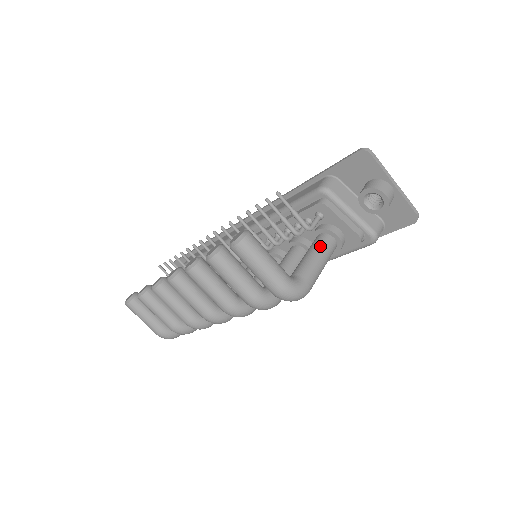
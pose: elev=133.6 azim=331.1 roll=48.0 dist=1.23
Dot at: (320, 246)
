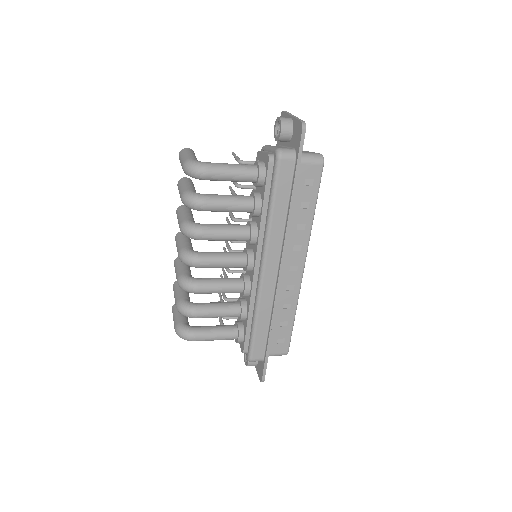
Dot at: occluded
